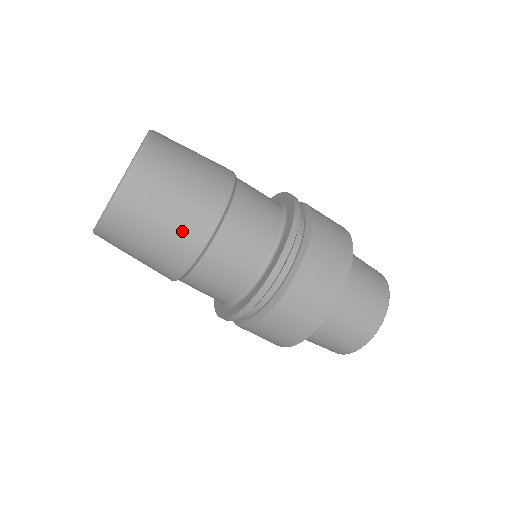
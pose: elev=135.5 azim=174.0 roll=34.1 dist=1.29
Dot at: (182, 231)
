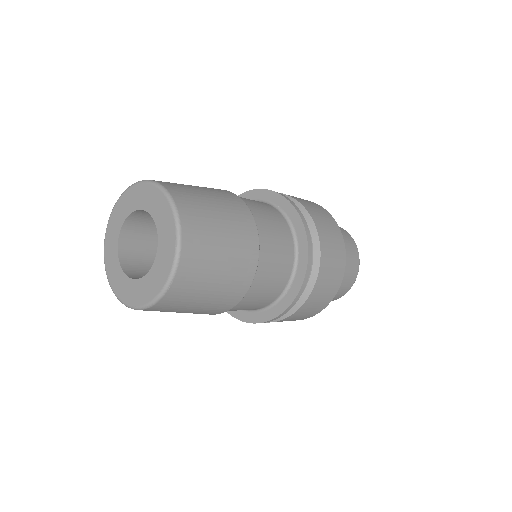
Dot at: (239, 237)
